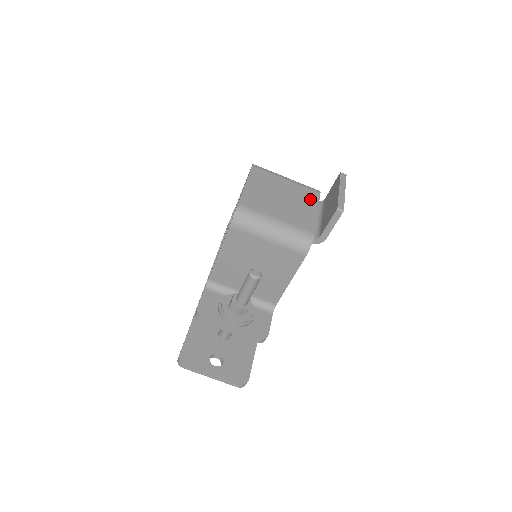
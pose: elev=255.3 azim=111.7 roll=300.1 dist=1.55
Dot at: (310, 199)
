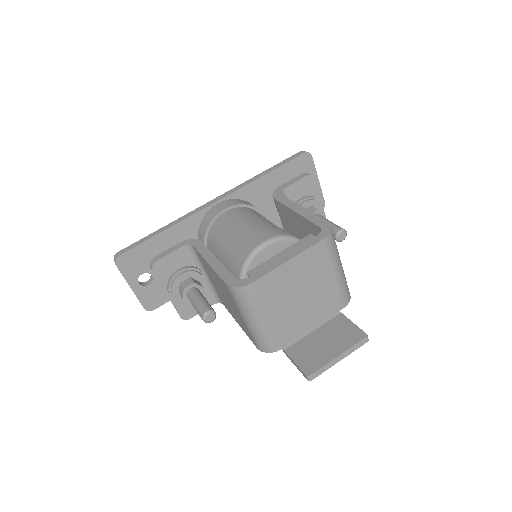
Dot at: (326, 310)
